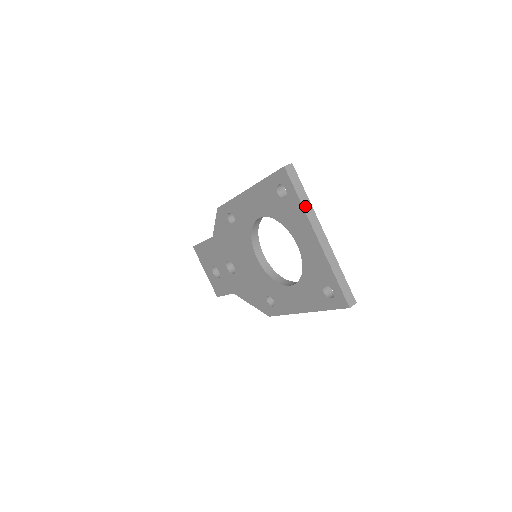
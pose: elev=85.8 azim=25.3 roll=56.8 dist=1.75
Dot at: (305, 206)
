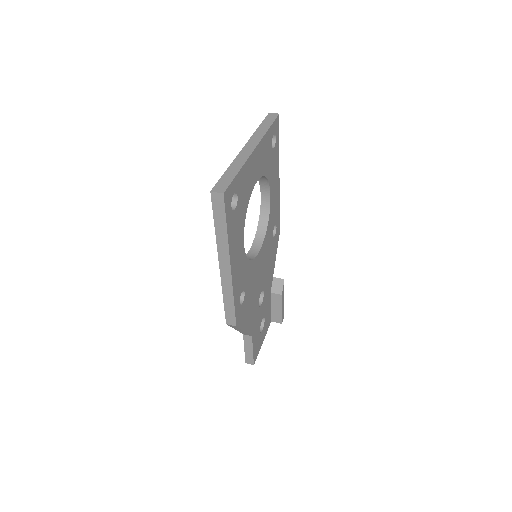
Dot at: (259, 131)
